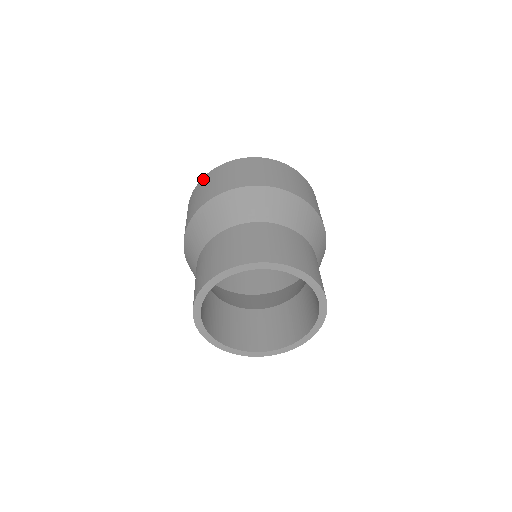
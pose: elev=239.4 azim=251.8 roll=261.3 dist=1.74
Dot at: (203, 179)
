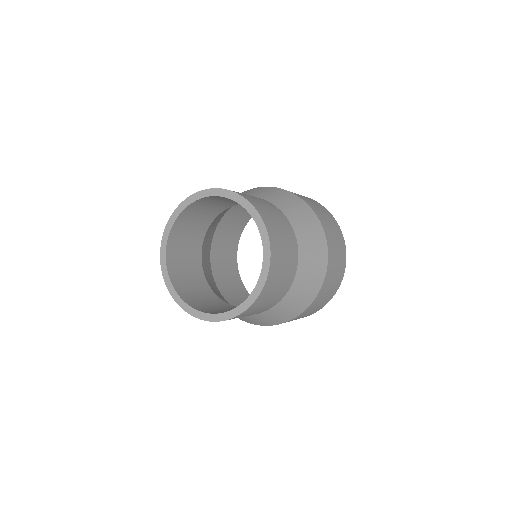
Dot at: occluded
